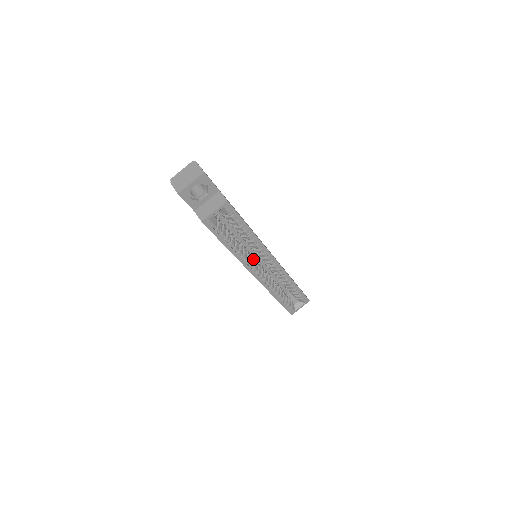
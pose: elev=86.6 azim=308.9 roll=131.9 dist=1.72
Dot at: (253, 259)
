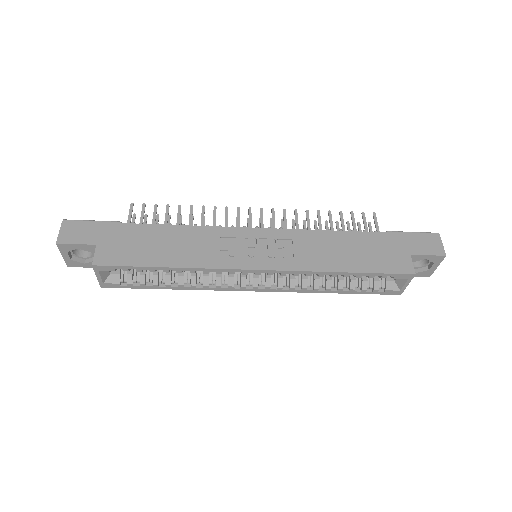
Dot at: (230, 276)
